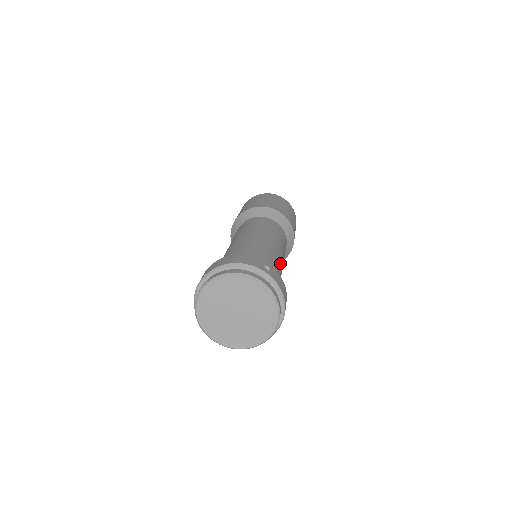
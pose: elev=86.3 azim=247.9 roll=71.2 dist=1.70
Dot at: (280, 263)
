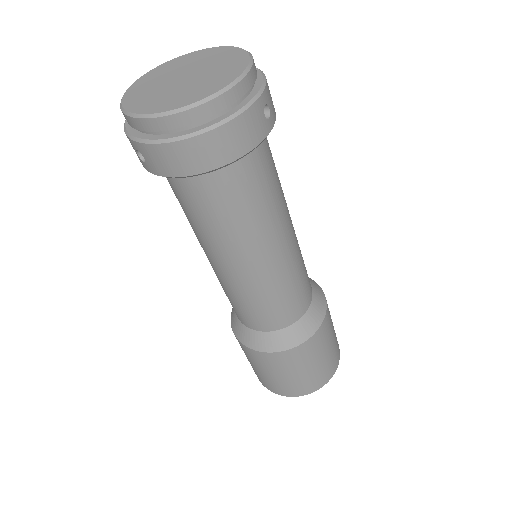
Dot at: occluded
